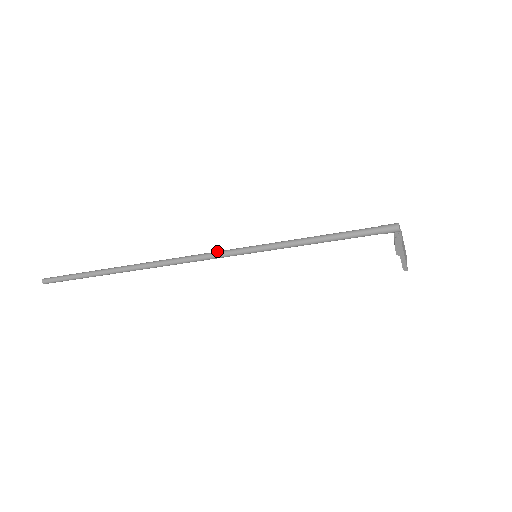
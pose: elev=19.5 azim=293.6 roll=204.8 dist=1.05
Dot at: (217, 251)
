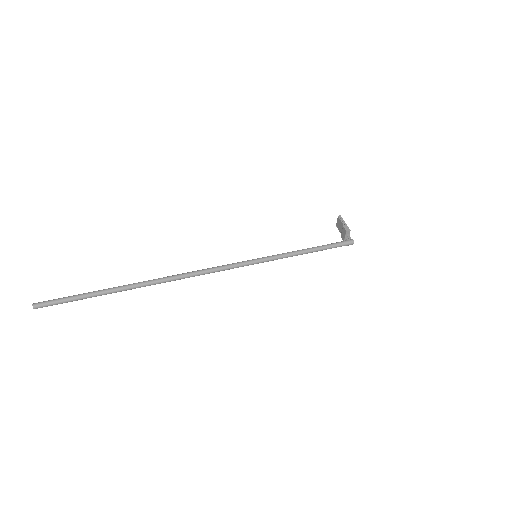
Dot at: (231, 267)
